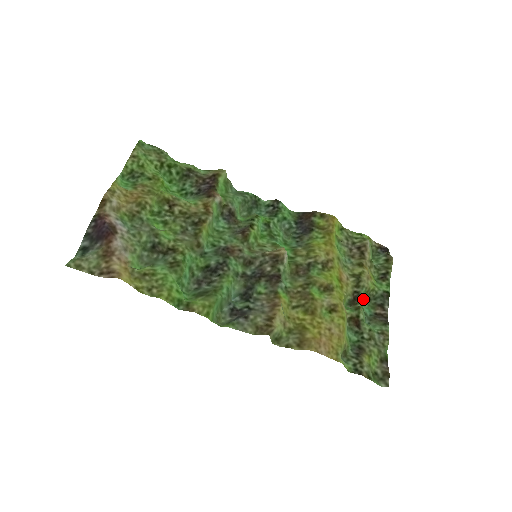
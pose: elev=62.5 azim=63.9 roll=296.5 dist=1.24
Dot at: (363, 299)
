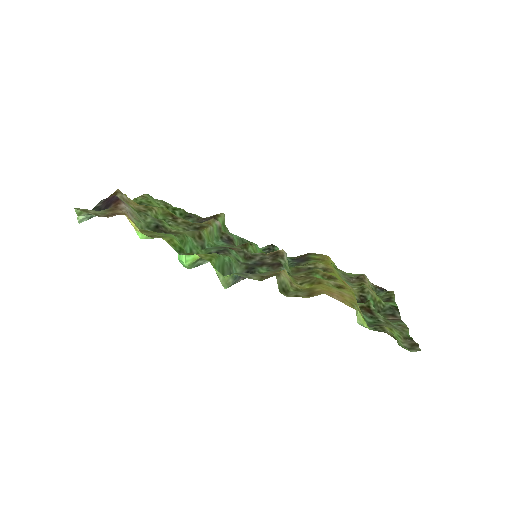
Dot at: occluded
